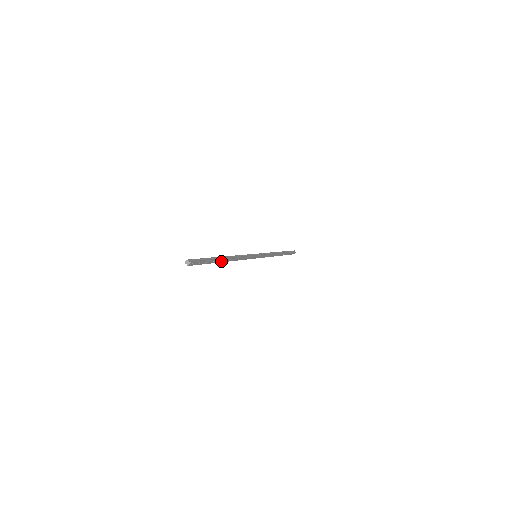
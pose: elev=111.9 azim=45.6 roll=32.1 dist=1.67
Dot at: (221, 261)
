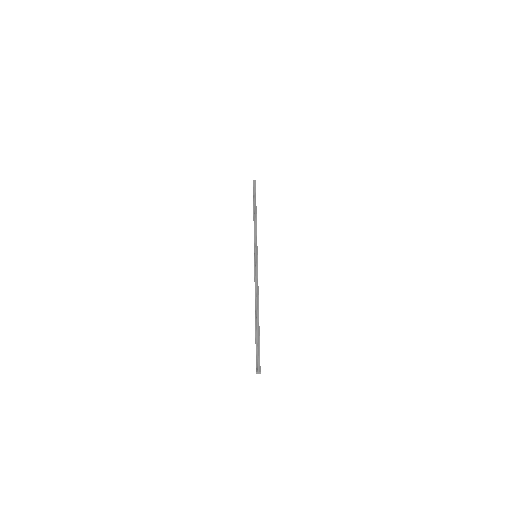
Dot at: occluded
